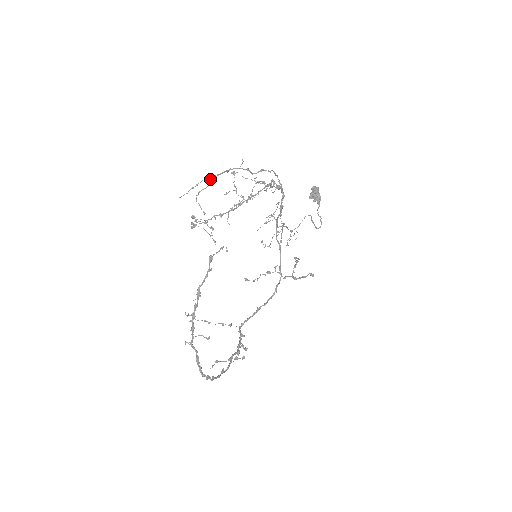
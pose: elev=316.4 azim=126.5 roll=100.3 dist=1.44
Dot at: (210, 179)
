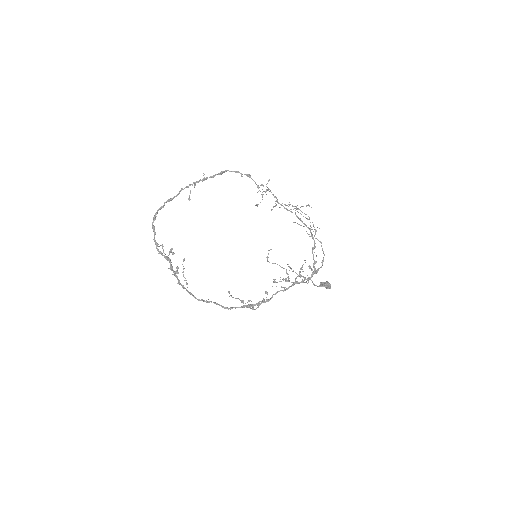
Dot at: occluded
